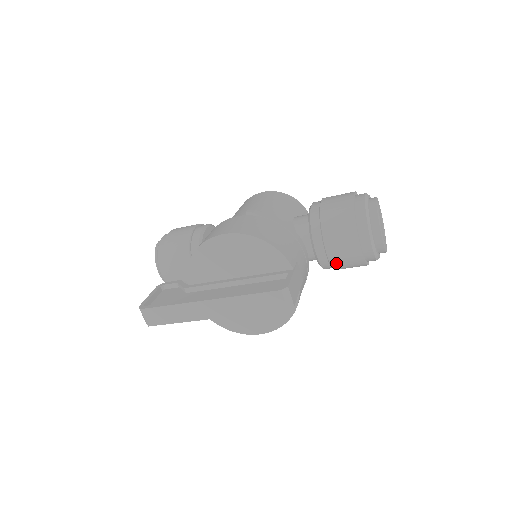
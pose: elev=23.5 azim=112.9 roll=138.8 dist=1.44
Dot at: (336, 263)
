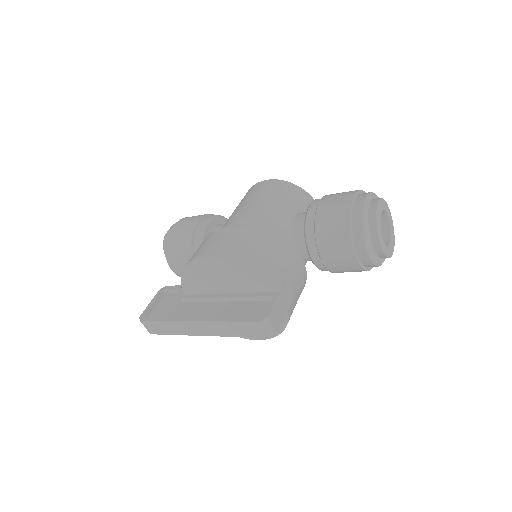
Dot at: (334, 270)
